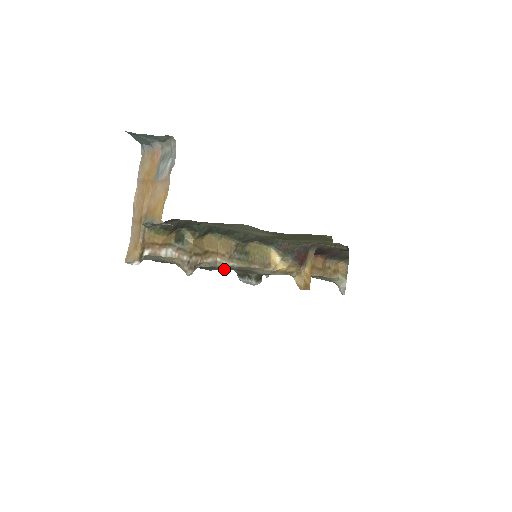
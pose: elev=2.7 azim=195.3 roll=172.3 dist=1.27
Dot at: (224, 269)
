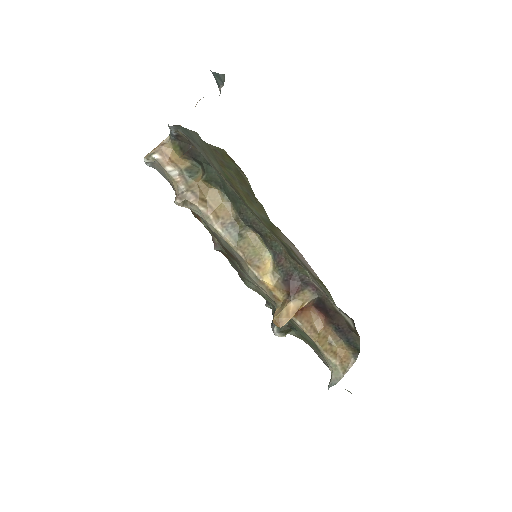
Dot at: (243, 273)
